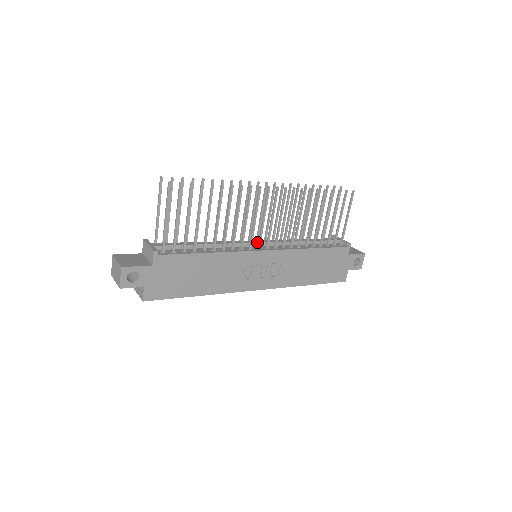
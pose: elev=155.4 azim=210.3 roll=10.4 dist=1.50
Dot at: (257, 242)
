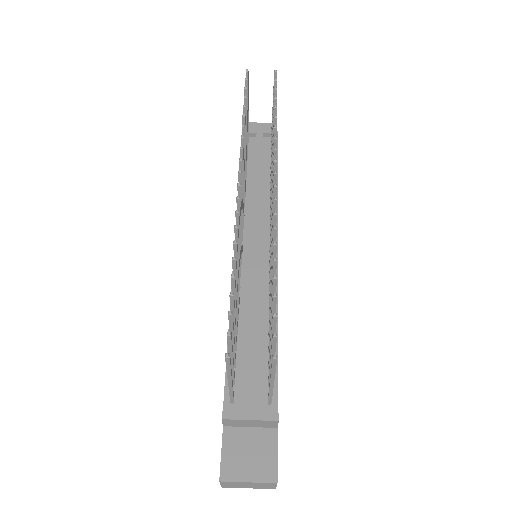
Dot at: (259, 246)
